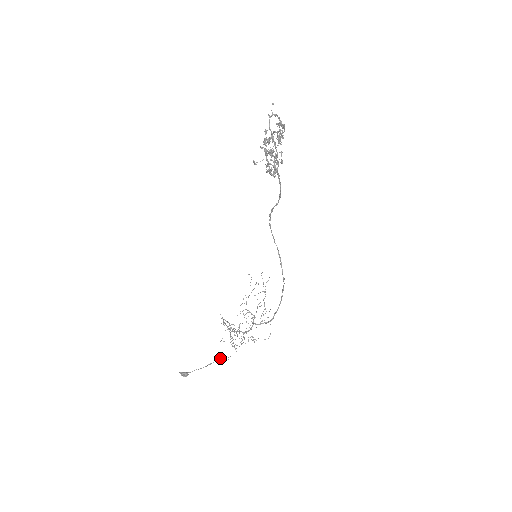
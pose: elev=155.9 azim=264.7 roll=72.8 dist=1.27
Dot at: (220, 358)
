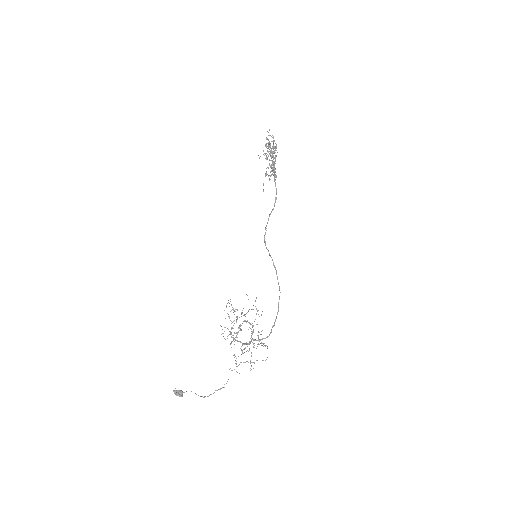
Dot at: (215, 390)
